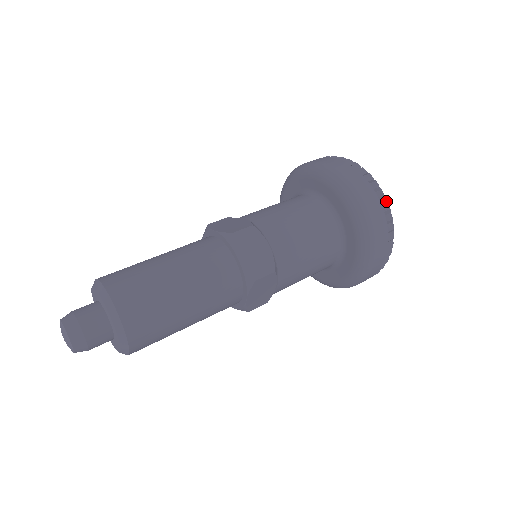
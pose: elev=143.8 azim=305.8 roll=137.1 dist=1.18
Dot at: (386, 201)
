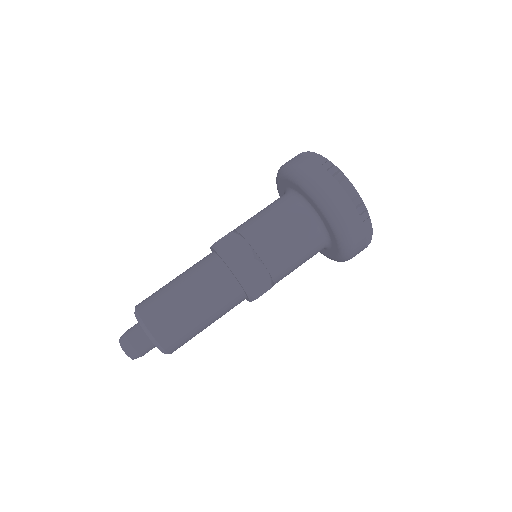
Dot at: (335, 168)
